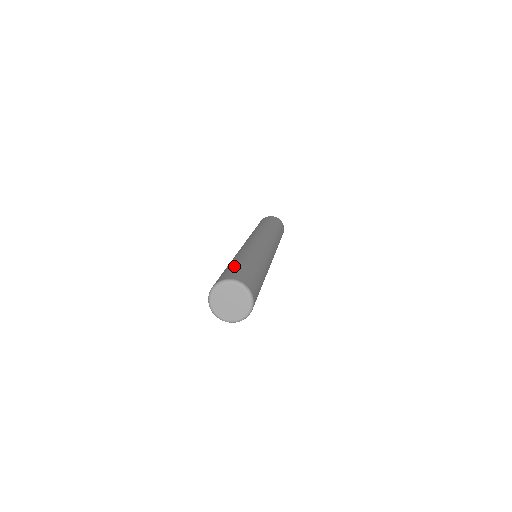
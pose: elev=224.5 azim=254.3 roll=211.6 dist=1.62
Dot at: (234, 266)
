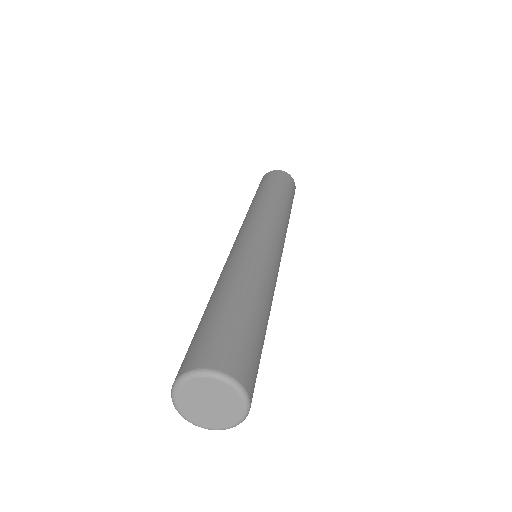
Dot at: (218, 319)
